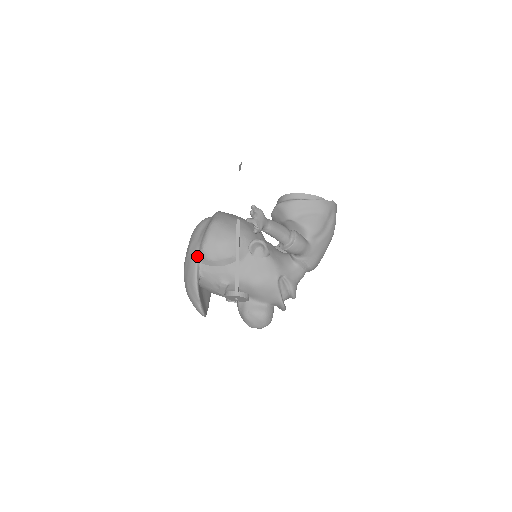
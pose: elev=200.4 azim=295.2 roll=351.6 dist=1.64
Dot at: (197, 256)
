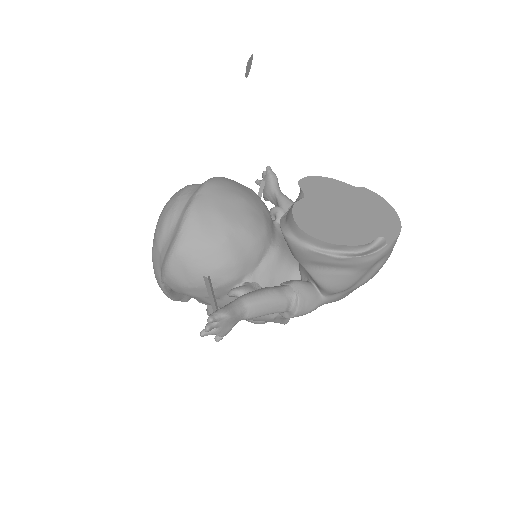
Dot at: (160, 278)
